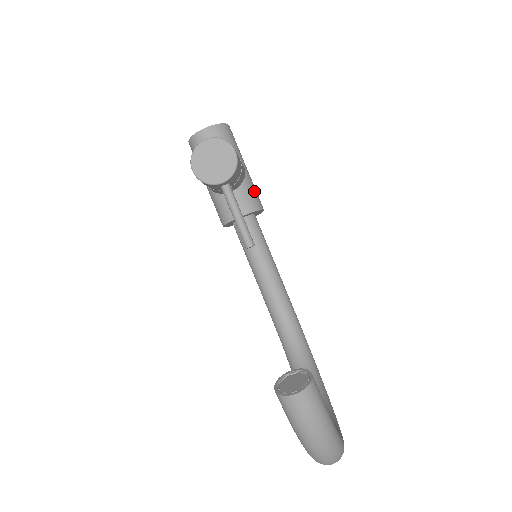
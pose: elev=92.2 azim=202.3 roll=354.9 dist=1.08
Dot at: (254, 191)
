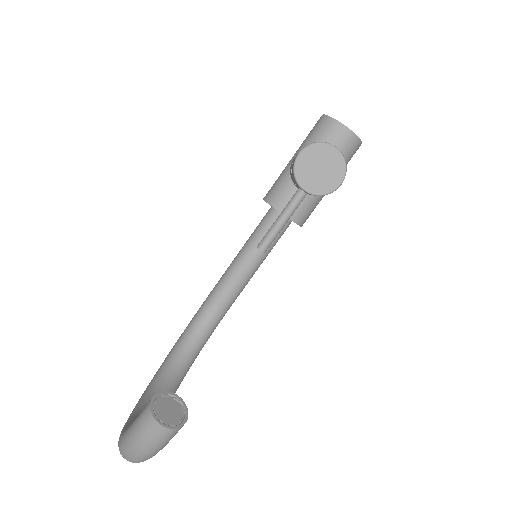
Dot at: (314, 208)
